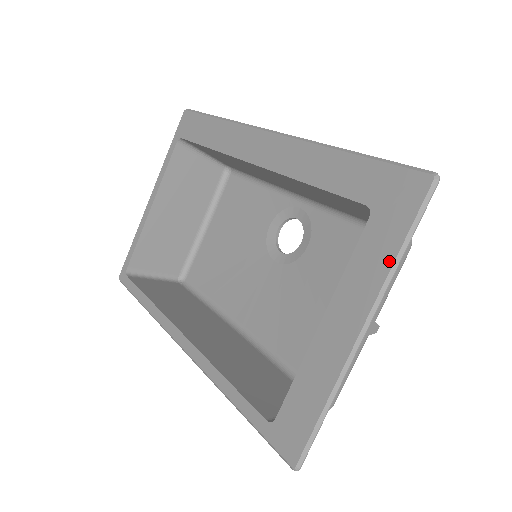
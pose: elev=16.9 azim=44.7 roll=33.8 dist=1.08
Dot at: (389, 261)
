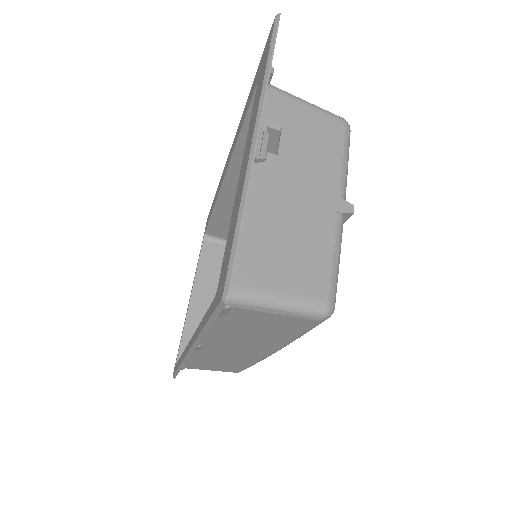
Dot at: (263, 79)
